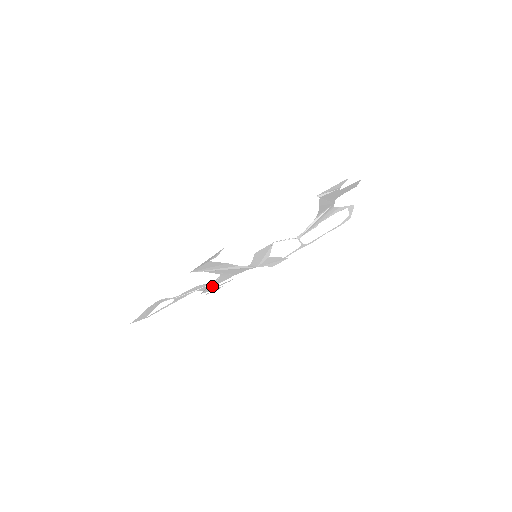
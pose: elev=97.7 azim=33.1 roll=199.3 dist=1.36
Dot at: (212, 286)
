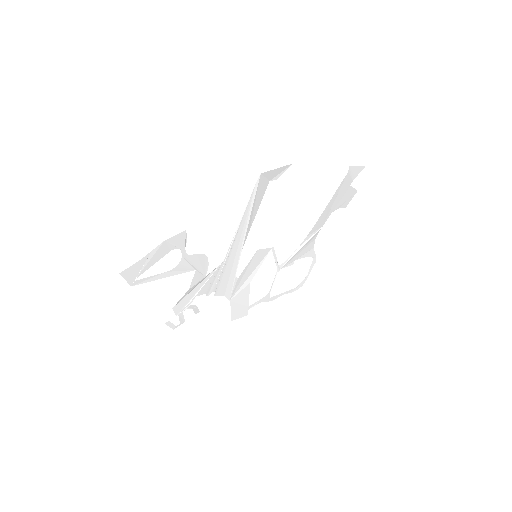
Dot at: (191, 296)
